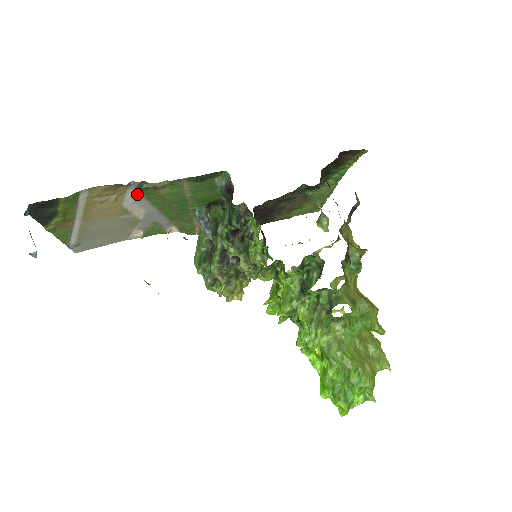
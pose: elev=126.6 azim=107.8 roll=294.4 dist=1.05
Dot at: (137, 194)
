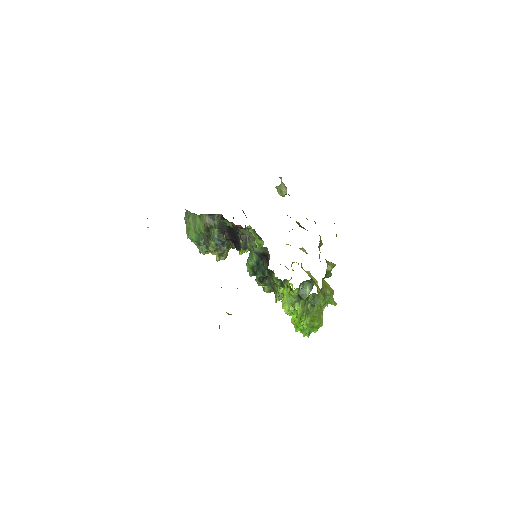
Dot at: occluded
